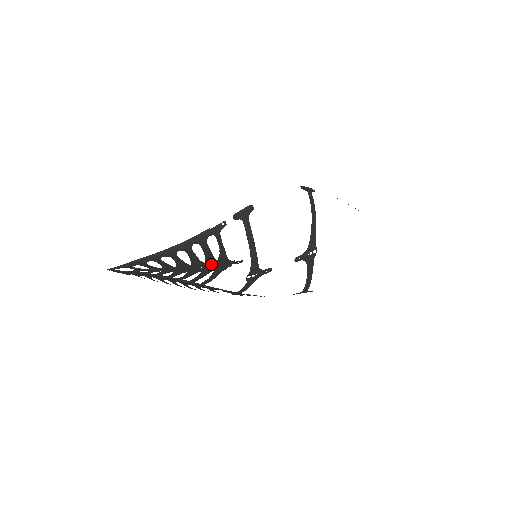
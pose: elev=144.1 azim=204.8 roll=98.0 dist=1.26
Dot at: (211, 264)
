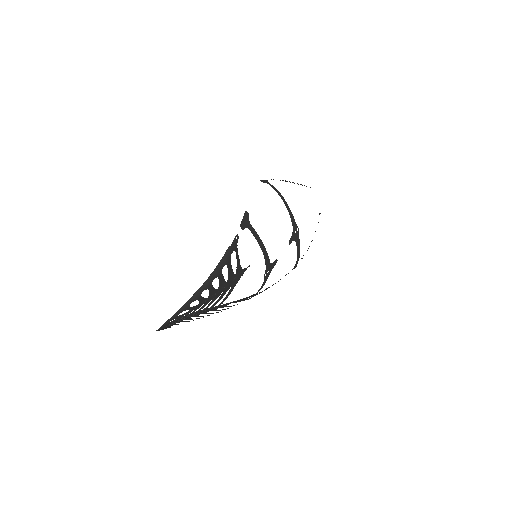
Dot at: (231, 280)
